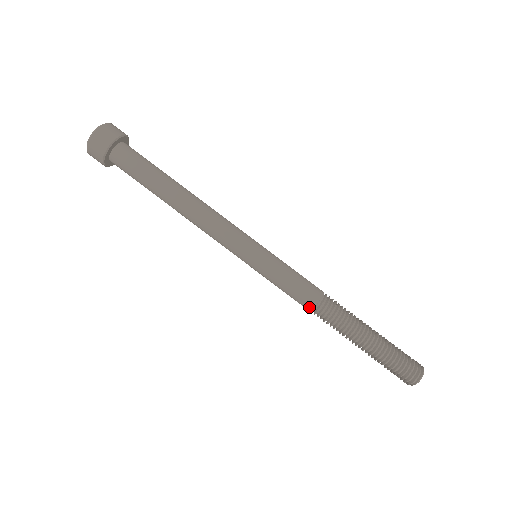
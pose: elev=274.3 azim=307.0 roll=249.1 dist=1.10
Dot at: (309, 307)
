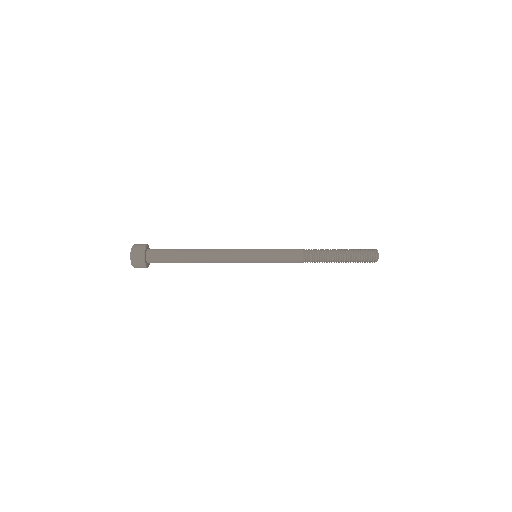
Dot at: (300, 260)
